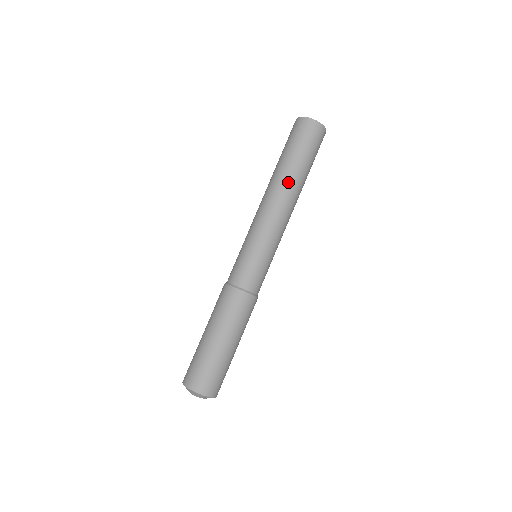
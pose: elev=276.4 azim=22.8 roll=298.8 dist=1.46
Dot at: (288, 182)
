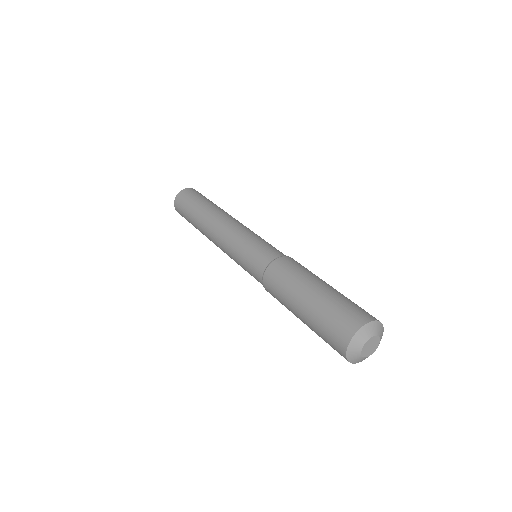
Dot at: (222, 210)
